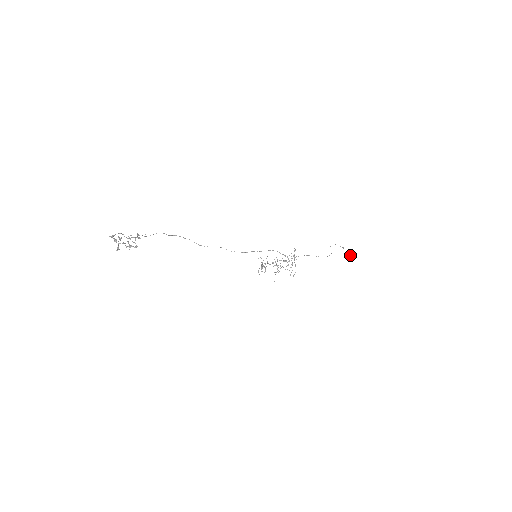
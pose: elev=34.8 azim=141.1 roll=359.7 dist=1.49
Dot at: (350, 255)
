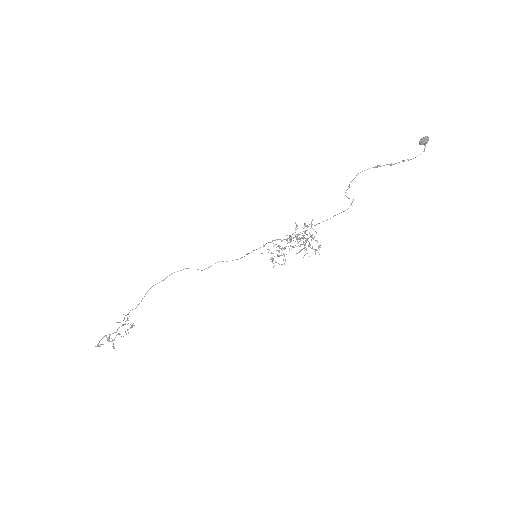
Dot at: (421, 139)
